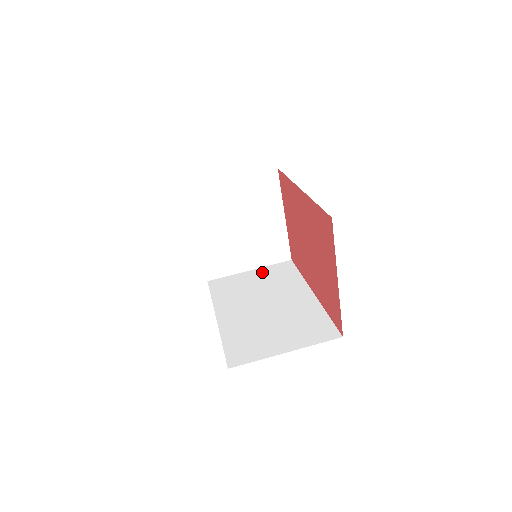
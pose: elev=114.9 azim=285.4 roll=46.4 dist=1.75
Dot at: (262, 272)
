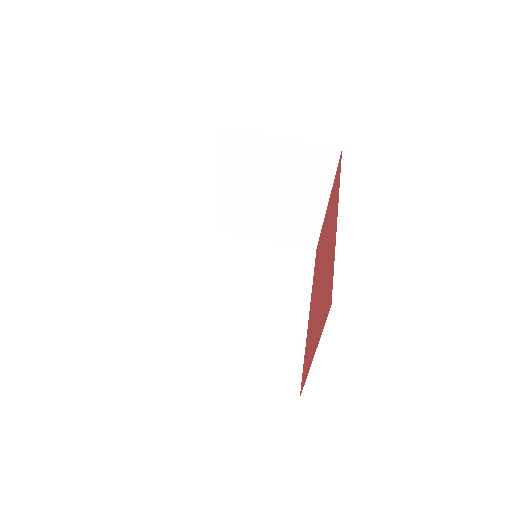
Dot at: (276, 249)
